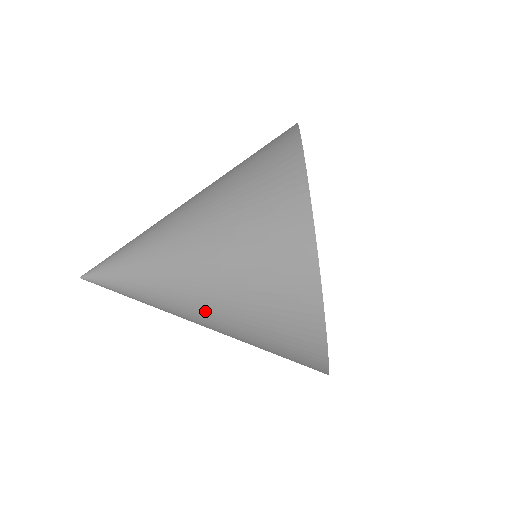
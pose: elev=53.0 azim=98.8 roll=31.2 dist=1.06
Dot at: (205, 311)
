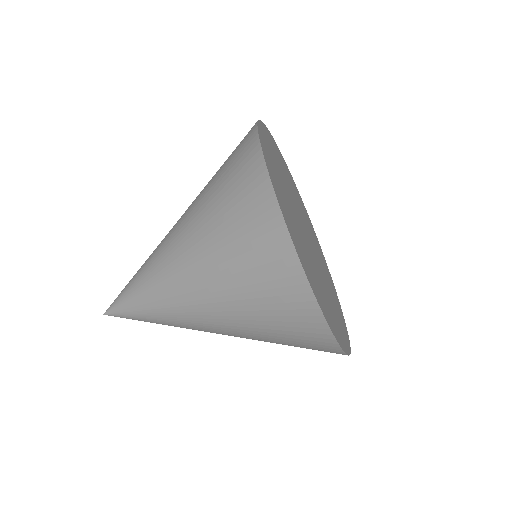
Dot at: (219, 326)
